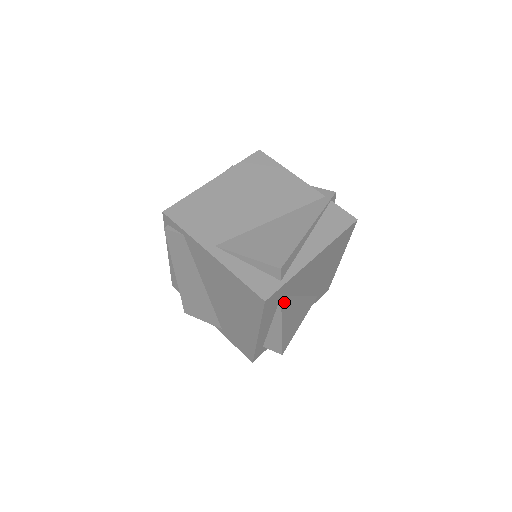
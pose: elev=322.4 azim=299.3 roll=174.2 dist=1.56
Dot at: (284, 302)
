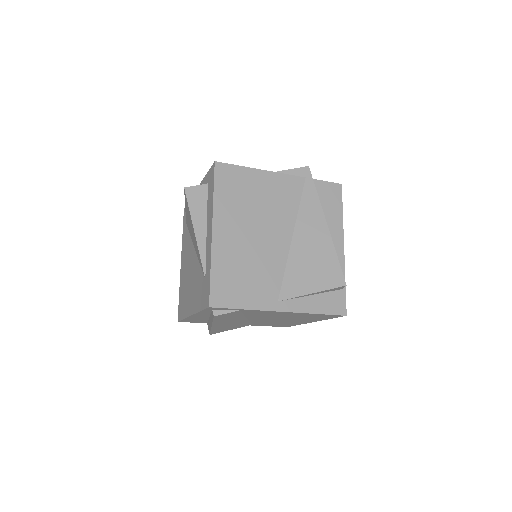
Dot at: occluded
